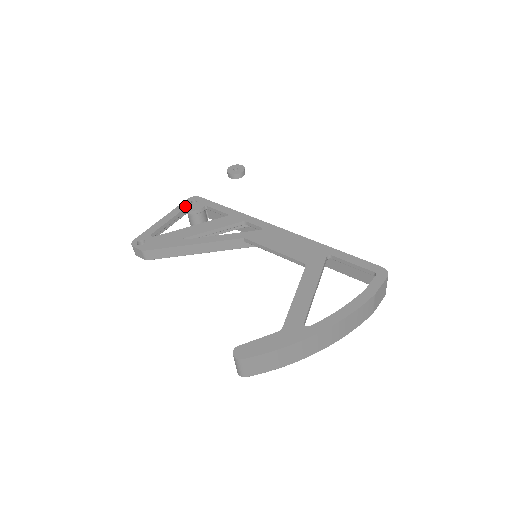
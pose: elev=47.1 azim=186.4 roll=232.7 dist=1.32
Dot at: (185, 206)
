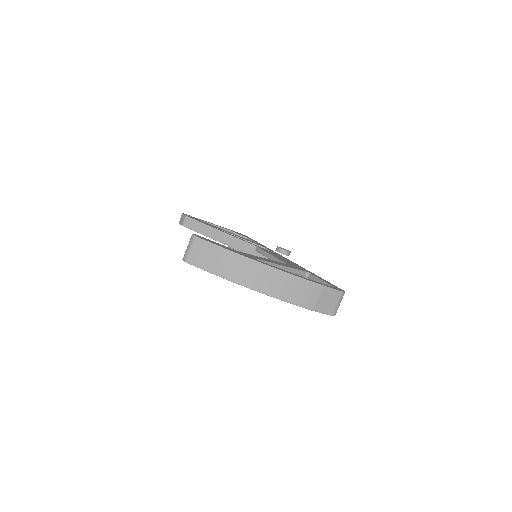
Dot at: (233, 231)
